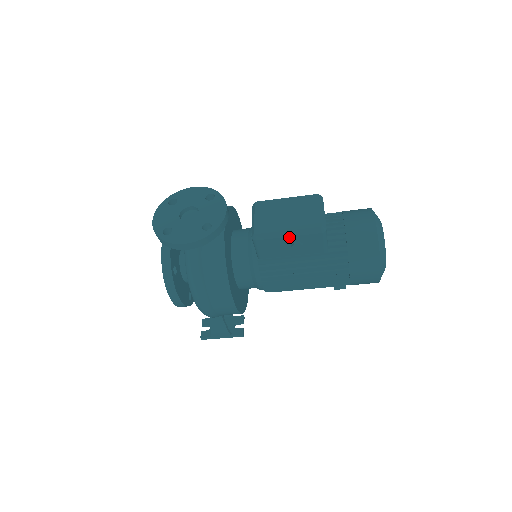
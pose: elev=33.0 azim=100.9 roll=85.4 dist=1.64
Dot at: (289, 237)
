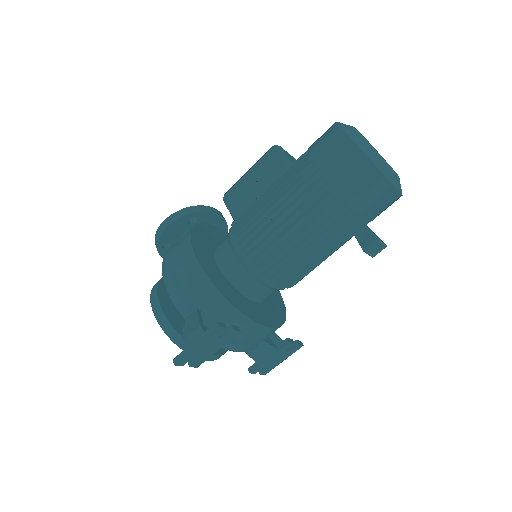
Dot at: (249, 173)
